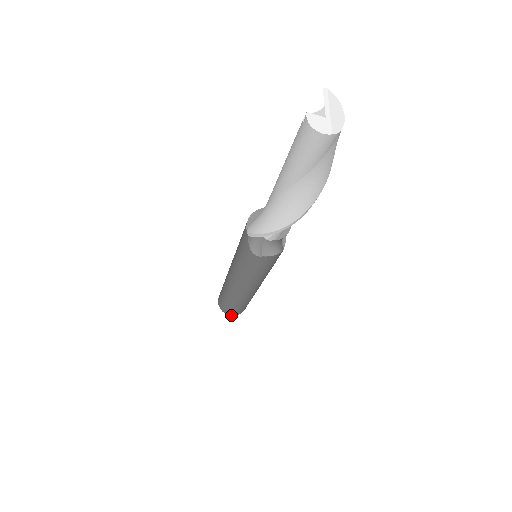
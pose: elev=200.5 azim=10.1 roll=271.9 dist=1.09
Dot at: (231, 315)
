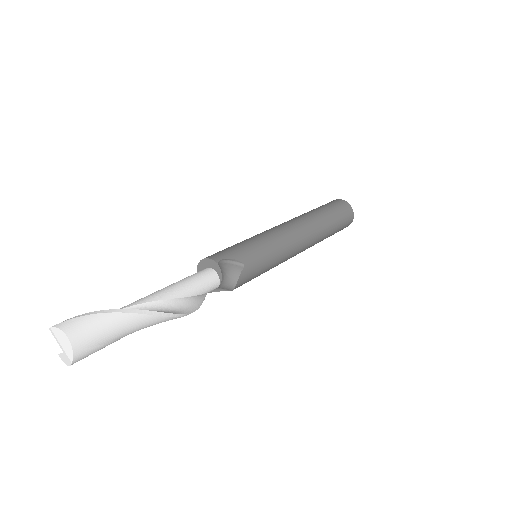
Dot at: (347, 226)
